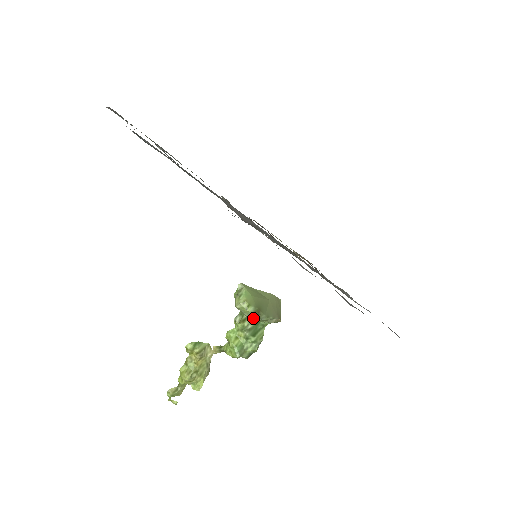
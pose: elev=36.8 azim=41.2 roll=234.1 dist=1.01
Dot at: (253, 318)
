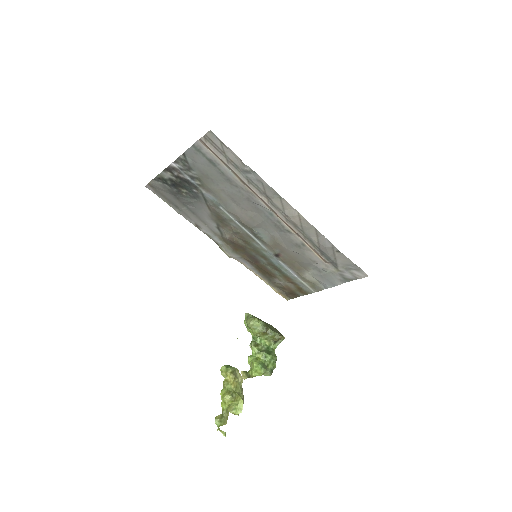
Dot at: (265, 331)
